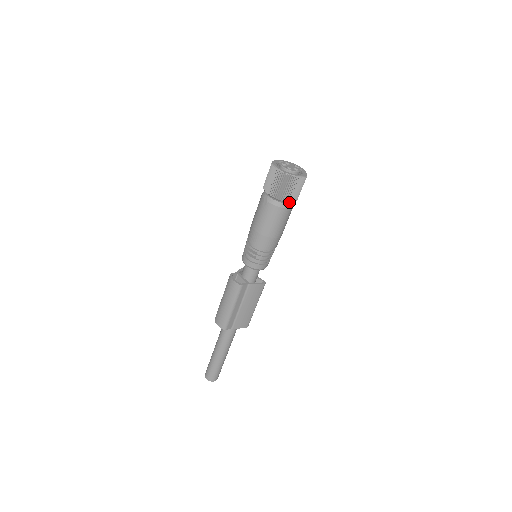
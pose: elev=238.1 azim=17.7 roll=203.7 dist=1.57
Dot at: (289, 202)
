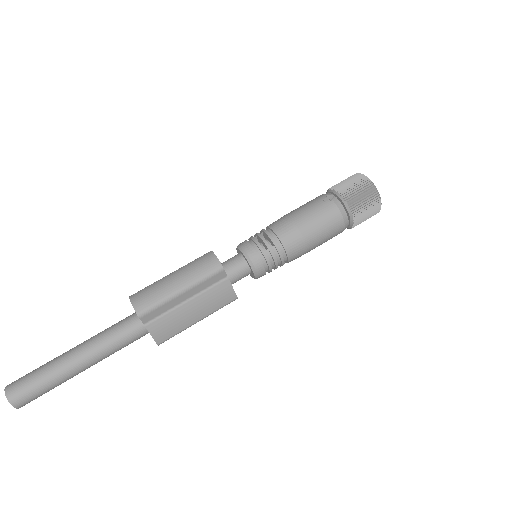
Dot at: (351, 219)
